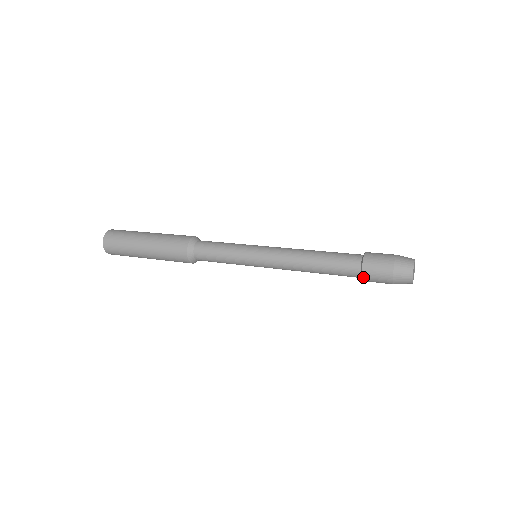
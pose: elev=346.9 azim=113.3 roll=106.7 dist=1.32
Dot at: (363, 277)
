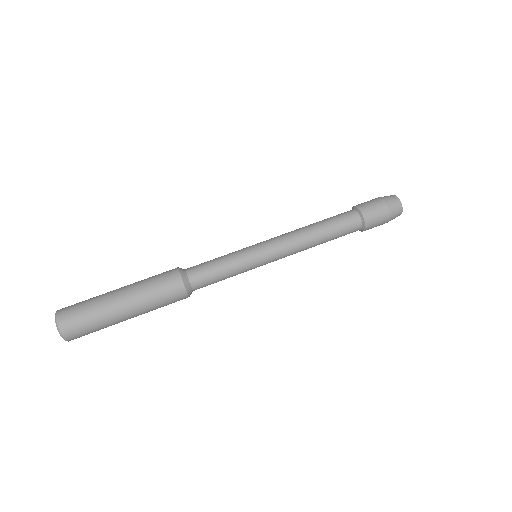
Dot at: (366, 226)
